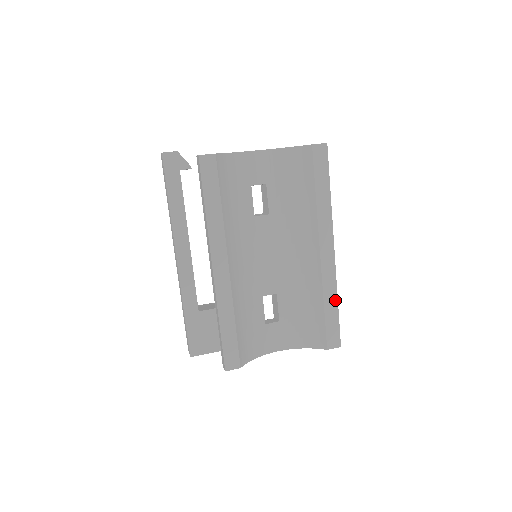
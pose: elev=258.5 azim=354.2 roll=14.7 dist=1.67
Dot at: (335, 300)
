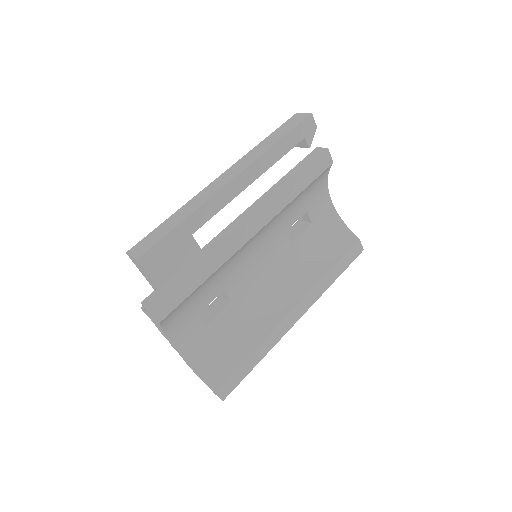
Dot at: (261, 356)
